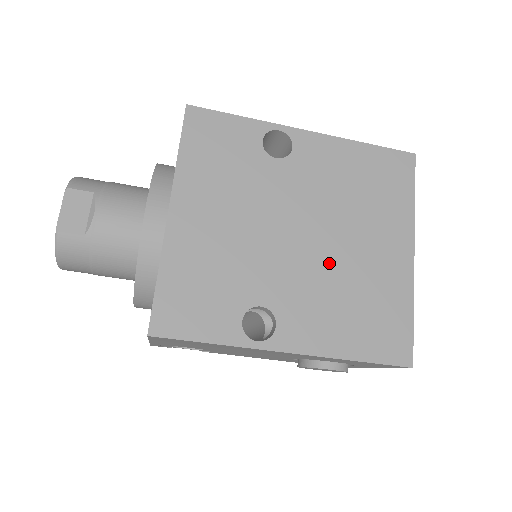
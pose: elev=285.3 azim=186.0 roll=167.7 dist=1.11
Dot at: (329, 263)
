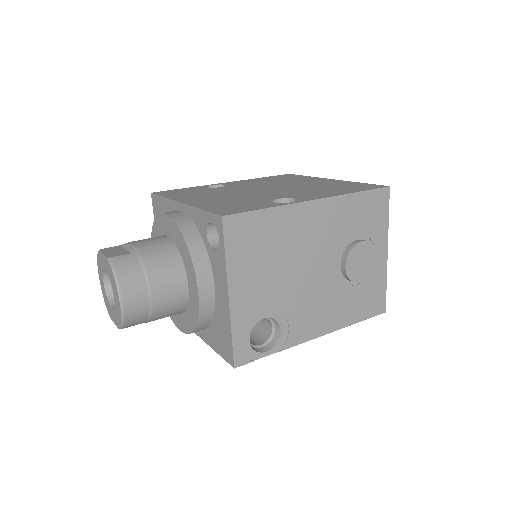
Dot at: (294, 188)
